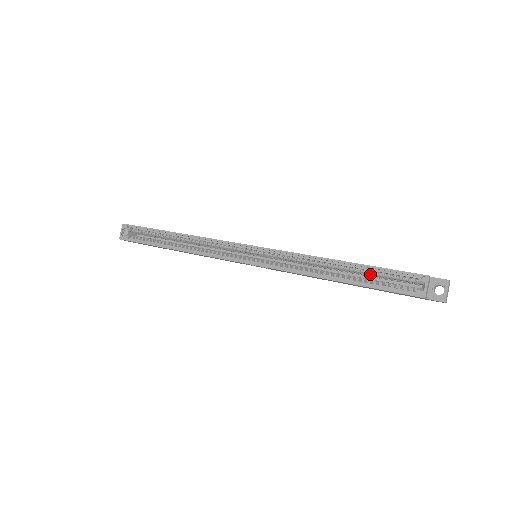
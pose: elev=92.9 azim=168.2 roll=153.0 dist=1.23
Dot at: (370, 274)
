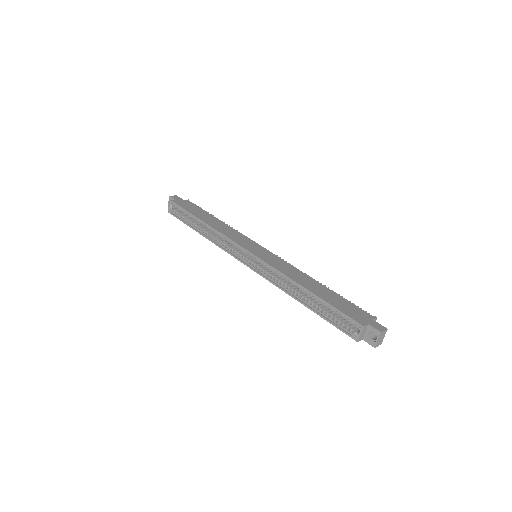
Dot at: occluded
